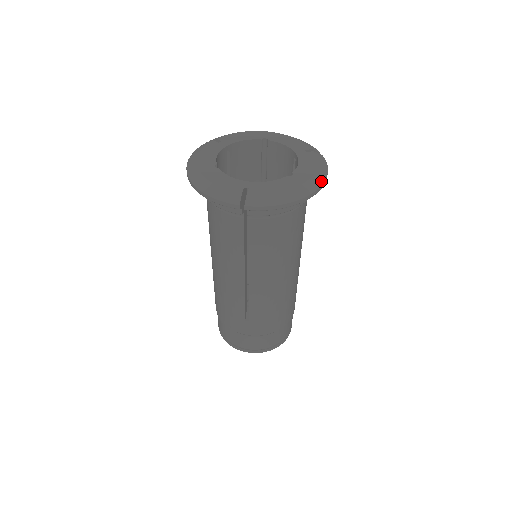
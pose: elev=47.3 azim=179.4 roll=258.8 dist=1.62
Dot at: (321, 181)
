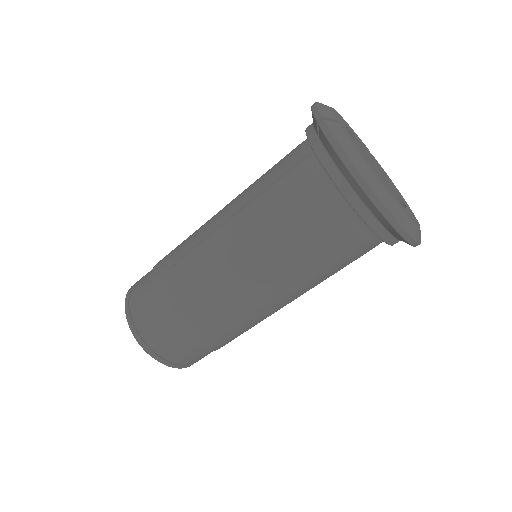
Dot at: occluded
